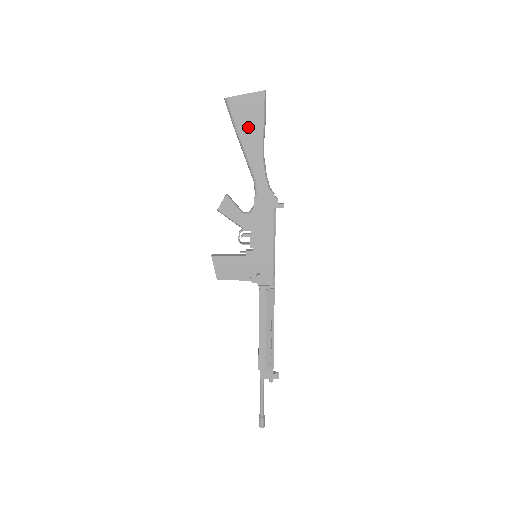
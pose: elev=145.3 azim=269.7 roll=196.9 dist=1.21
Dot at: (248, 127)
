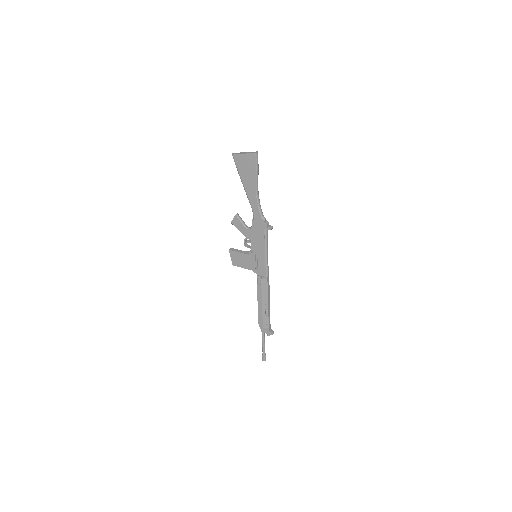
Dot at: (246, 175)
